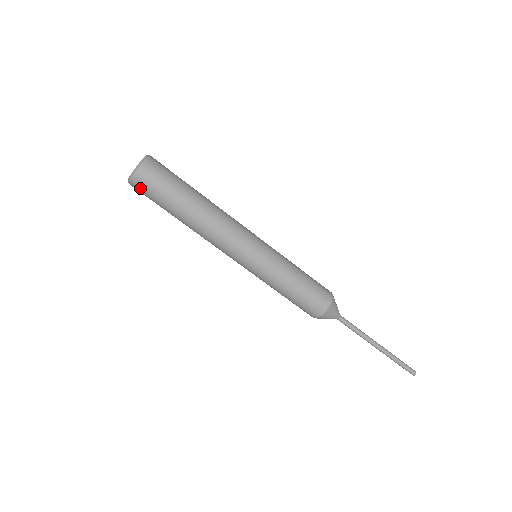
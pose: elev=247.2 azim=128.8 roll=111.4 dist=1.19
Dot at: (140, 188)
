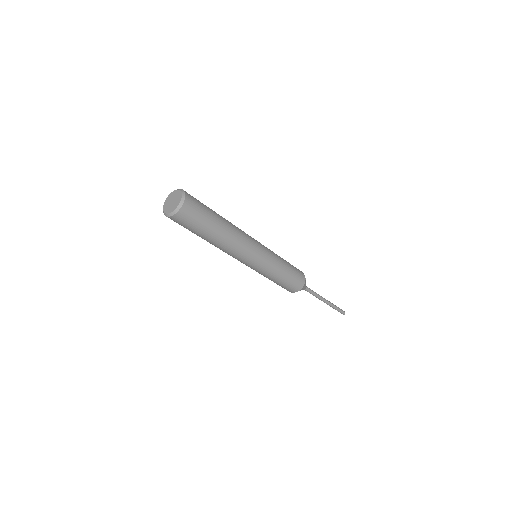
Dot at: (176, 221)
